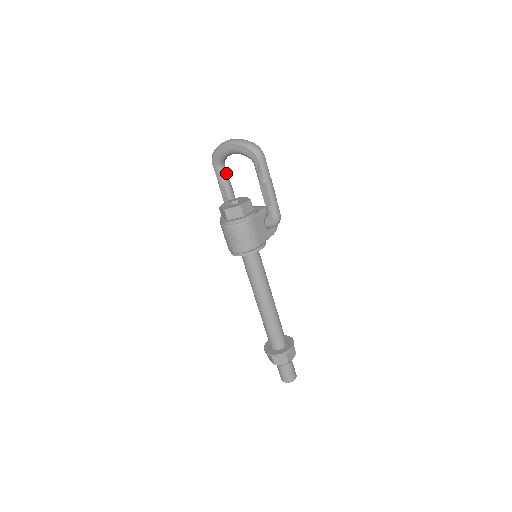
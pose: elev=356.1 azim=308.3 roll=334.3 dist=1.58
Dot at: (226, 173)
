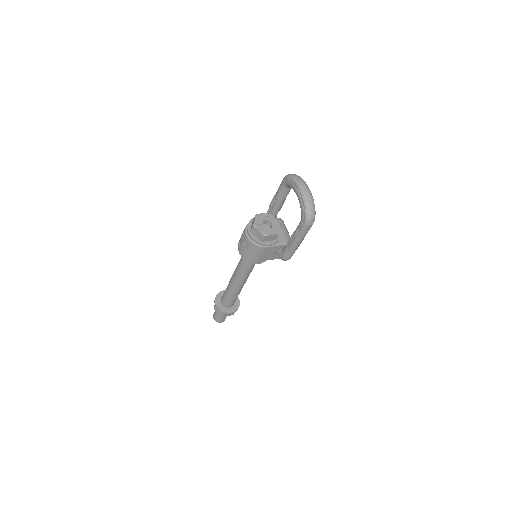
Dot at: (287, 193)
